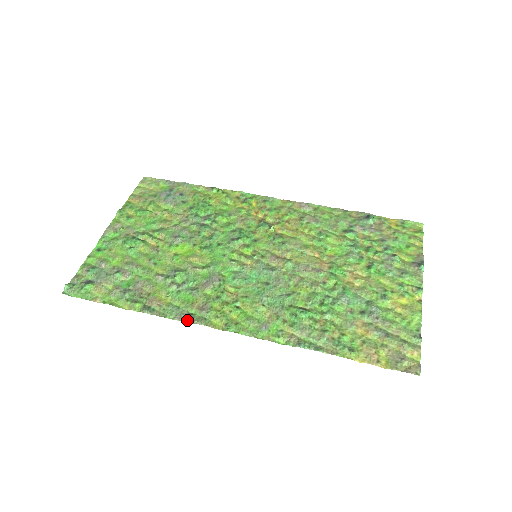
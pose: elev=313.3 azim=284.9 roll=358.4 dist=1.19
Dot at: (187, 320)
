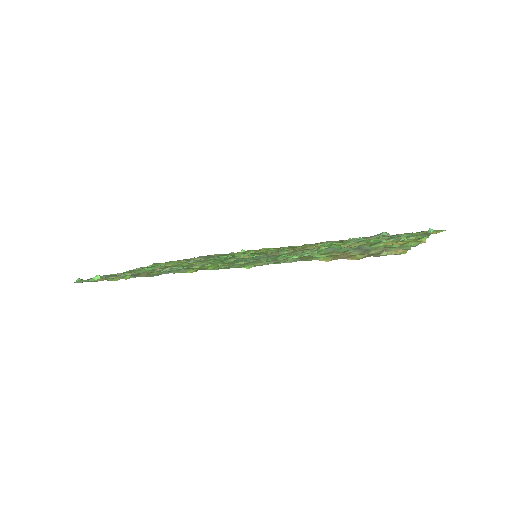
Dot at: (163, 273)
